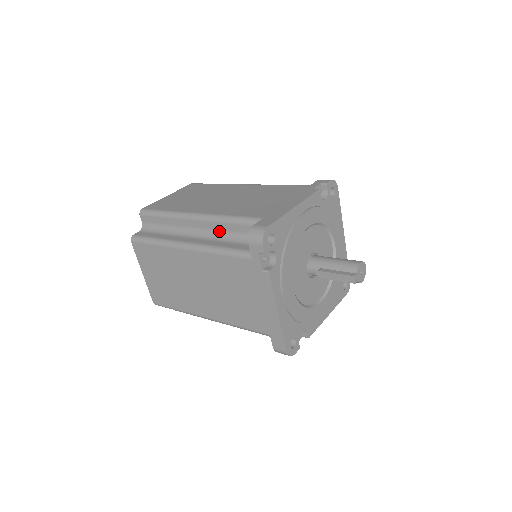
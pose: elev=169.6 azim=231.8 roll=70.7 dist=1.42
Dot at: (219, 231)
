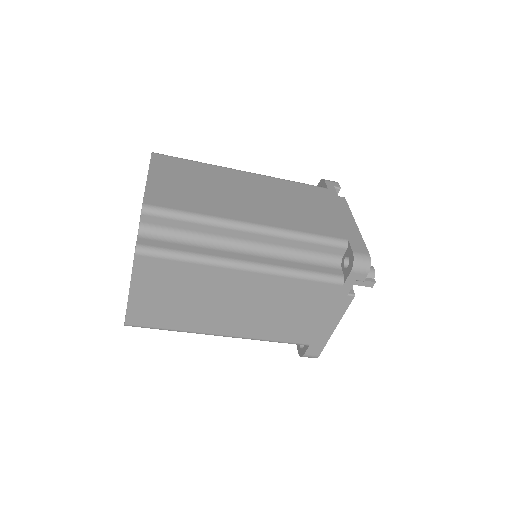
Dot at: (285, 248)
